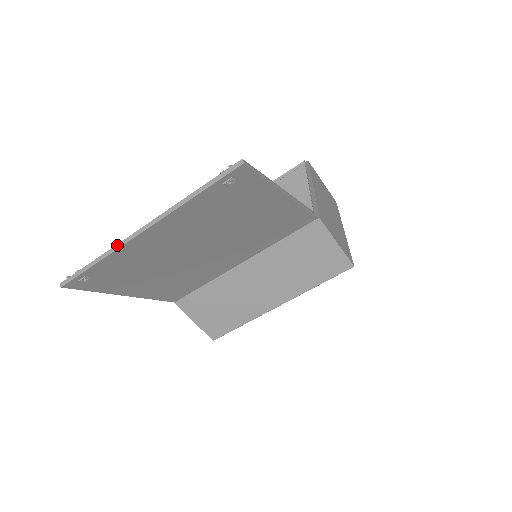
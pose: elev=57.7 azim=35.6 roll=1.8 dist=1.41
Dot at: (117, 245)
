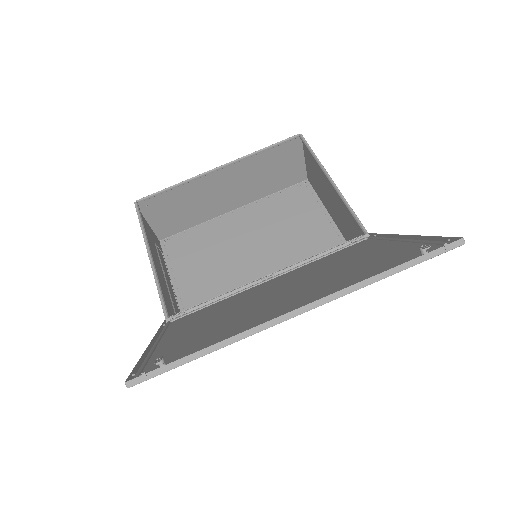
Dot at: (249, 331)
